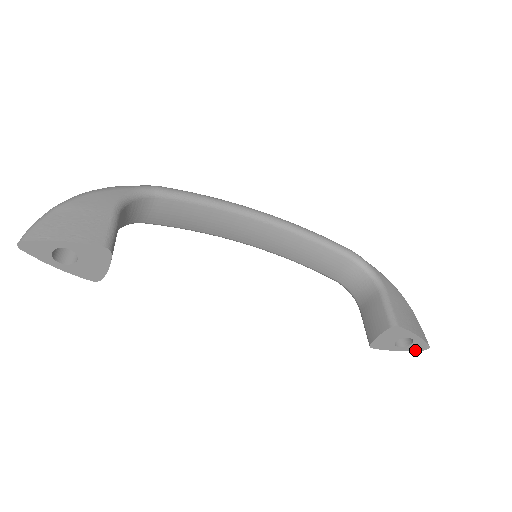
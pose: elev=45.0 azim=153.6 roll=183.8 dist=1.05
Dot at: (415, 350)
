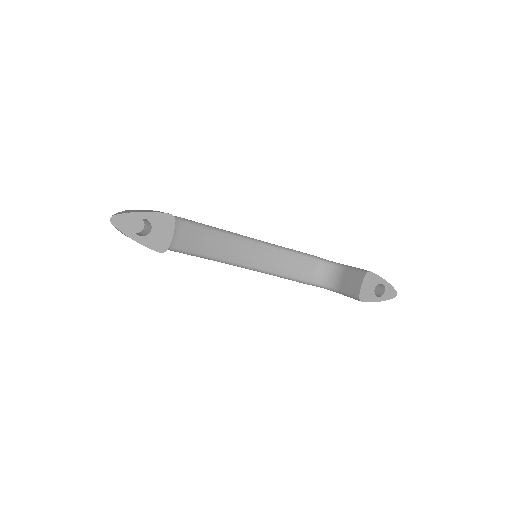
Dot at: occluded
